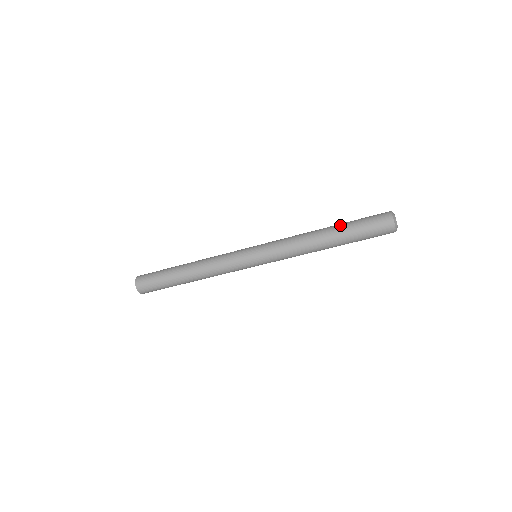
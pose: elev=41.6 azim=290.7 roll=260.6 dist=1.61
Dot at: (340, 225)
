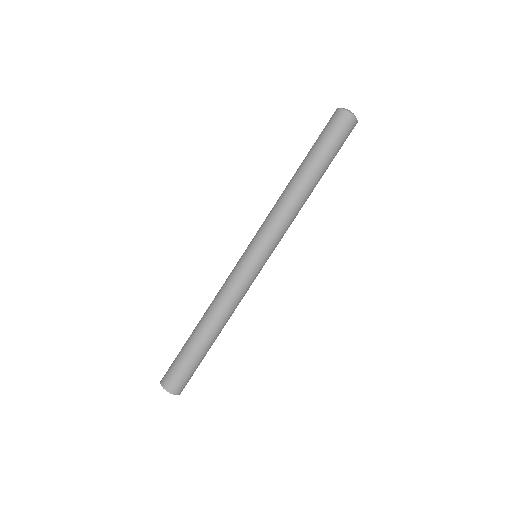
Dot at: occluded
